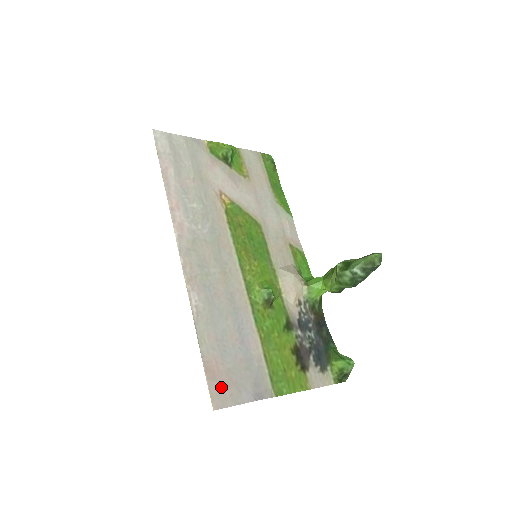
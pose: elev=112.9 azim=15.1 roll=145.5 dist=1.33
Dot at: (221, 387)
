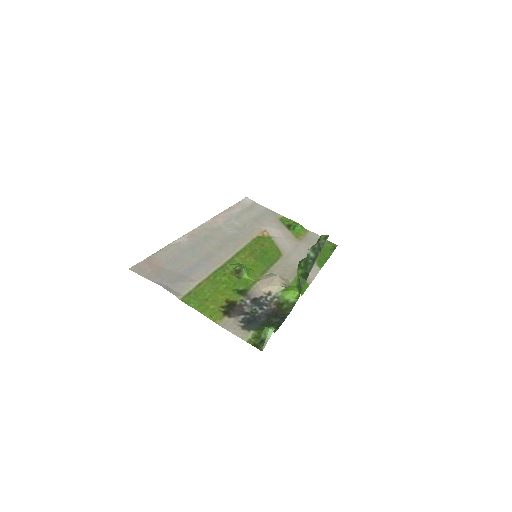
Dot at: (148, 268)
